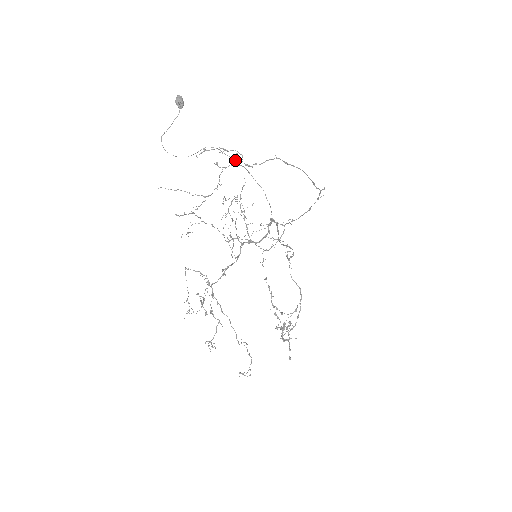
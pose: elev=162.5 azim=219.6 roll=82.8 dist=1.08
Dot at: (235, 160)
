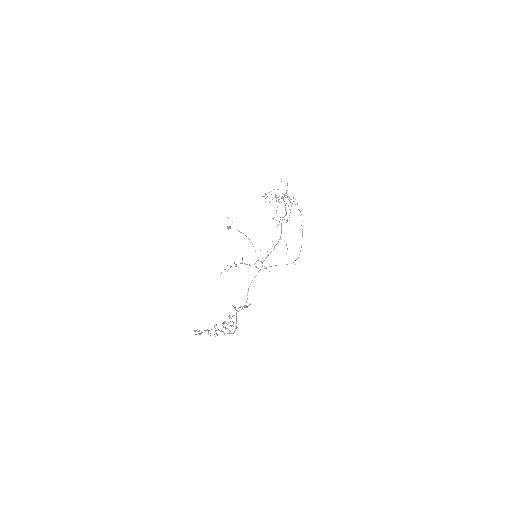
Dot at: occluded
